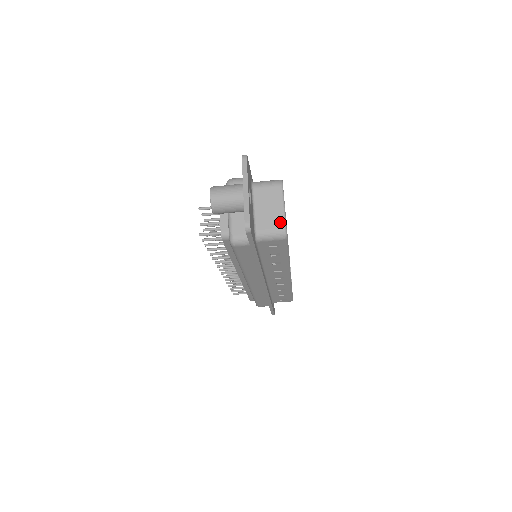
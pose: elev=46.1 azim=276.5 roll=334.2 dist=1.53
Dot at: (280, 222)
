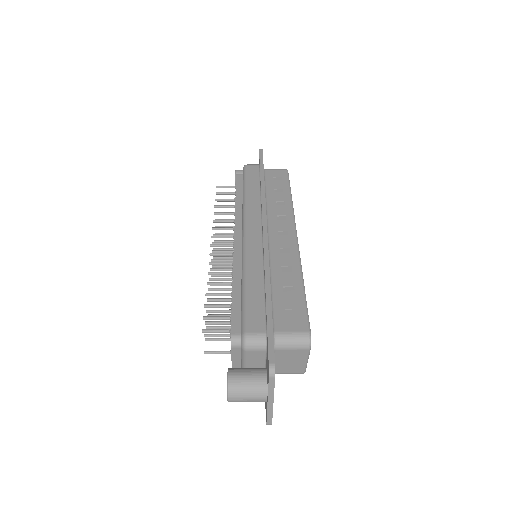
Dot at: (300, 370)
